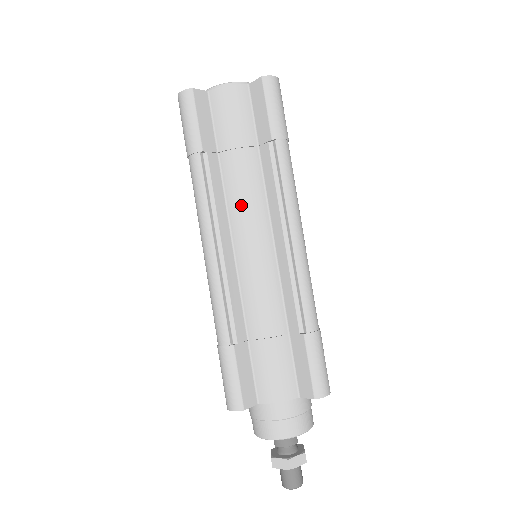
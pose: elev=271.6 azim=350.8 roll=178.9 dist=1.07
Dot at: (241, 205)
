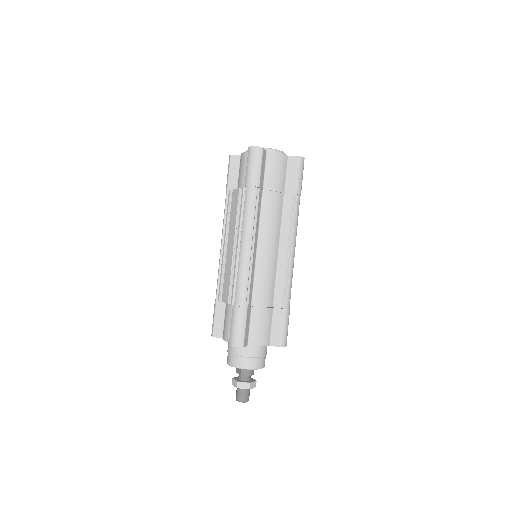
Dot at: (268, 225)
